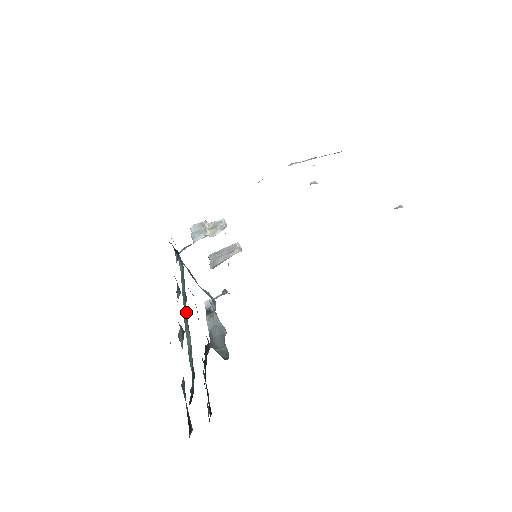
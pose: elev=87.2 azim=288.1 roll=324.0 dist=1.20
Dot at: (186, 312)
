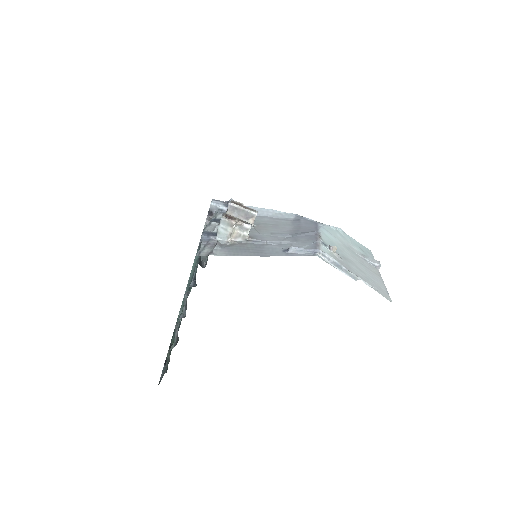
Dot at: occluded
